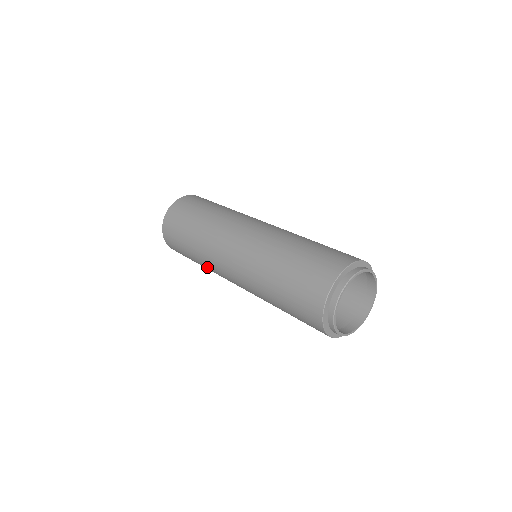
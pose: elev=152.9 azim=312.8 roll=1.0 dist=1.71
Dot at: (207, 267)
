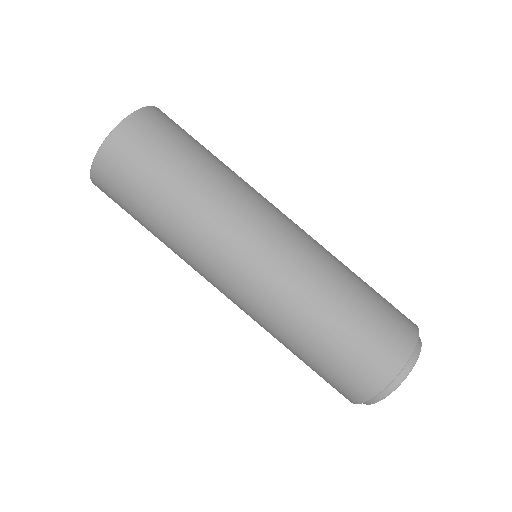
Dot at: (175, 253)
